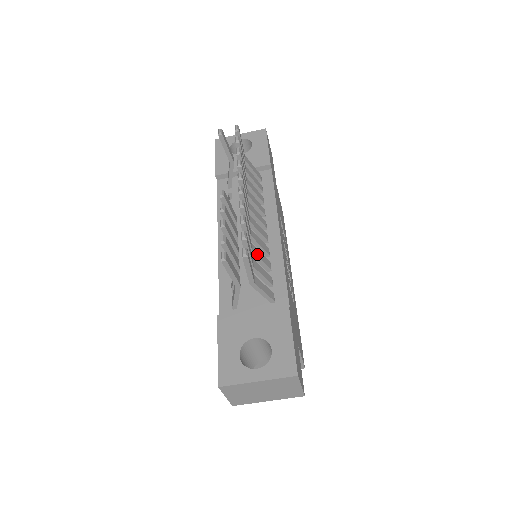
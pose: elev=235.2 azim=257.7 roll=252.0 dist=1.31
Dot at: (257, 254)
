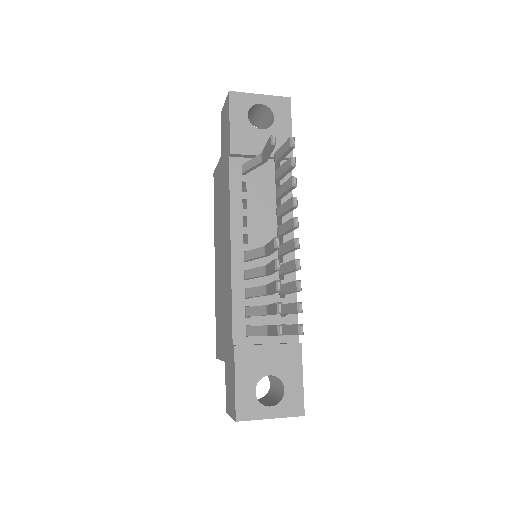
Dot at: occluded
